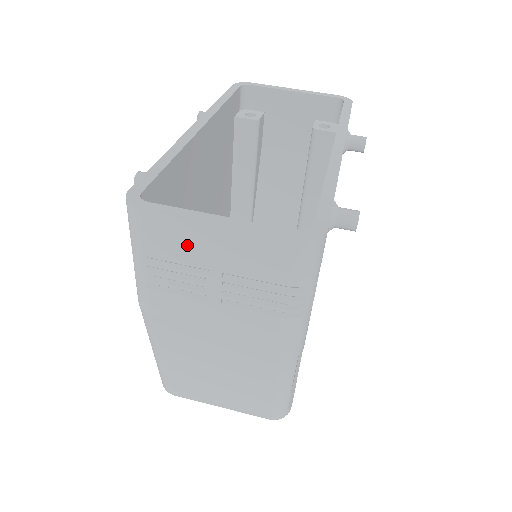
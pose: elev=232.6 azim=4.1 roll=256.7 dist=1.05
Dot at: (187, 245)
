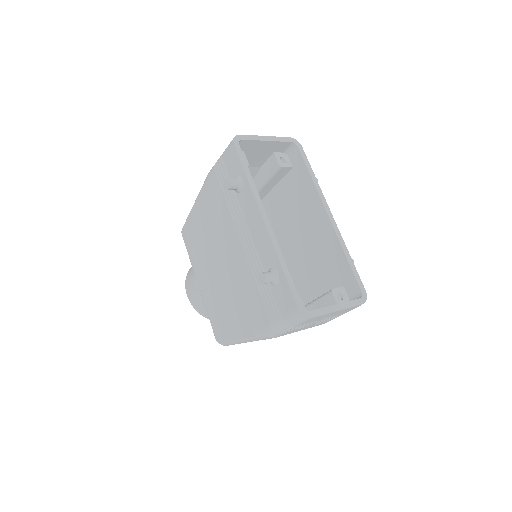
Dot at: (319, 318)
